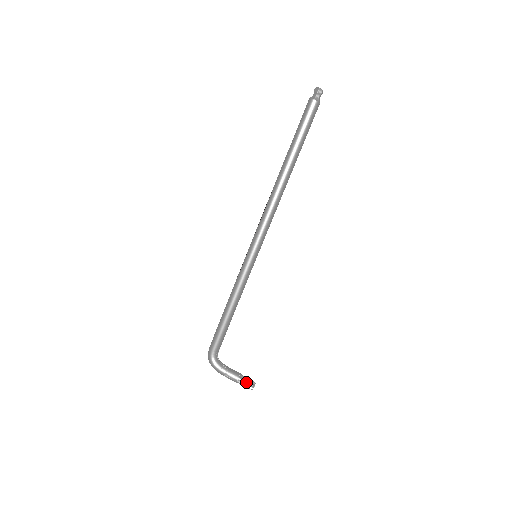
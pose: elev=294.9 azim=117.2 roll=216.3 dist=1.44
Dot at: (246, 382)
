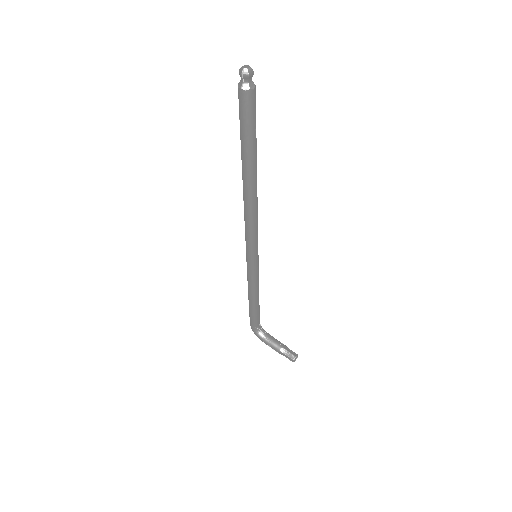
Dot at: (286, 356)
